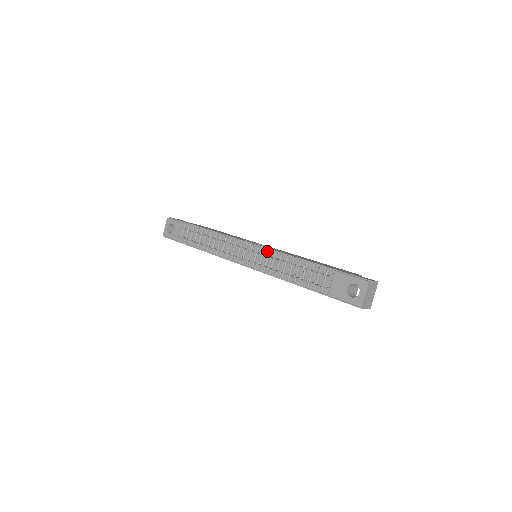
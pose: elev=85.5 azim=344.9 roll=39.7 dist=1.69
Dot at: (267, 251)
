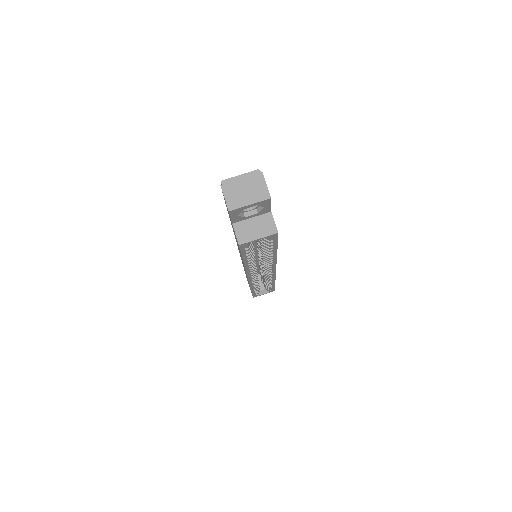
Dot at: occluded
